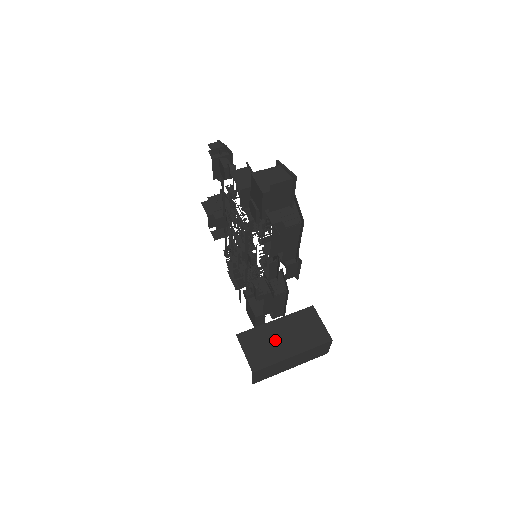
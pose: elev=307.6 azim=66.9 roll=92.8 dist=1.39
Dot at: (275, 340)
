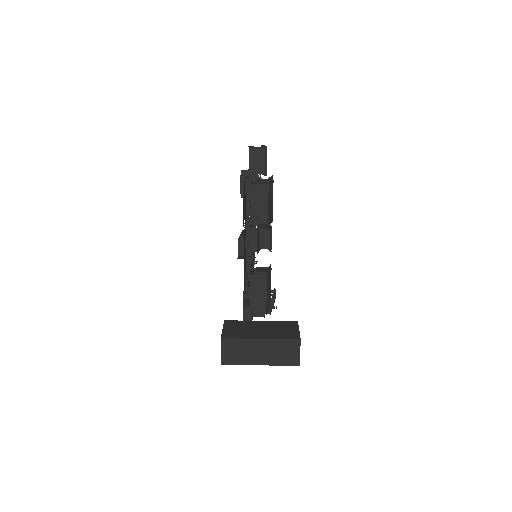
Dot at: (252, 329)
